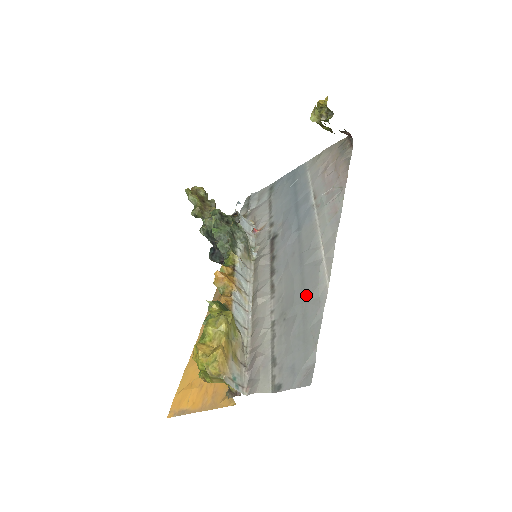
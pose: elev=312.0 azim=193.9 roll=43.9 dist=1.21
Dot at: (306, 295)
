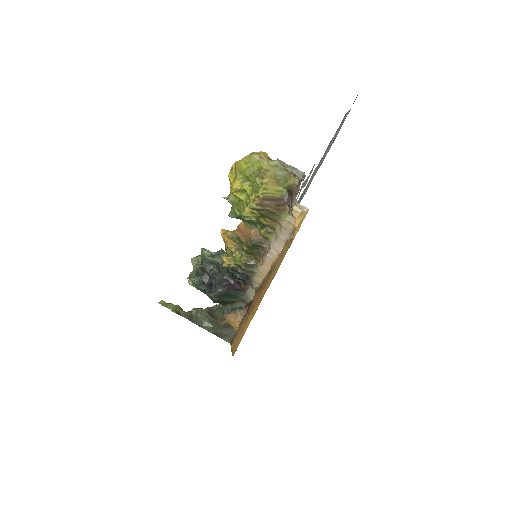
Dot at: occluded
